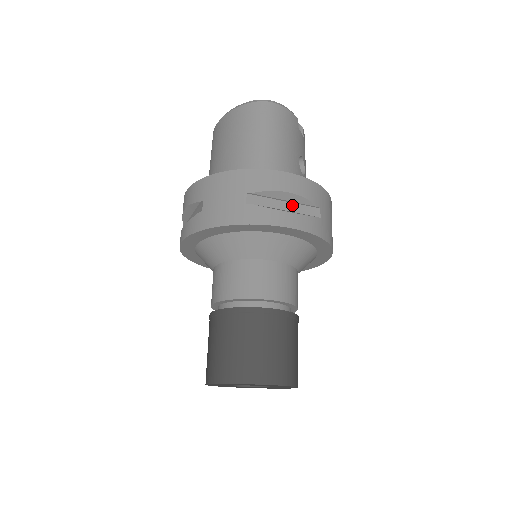
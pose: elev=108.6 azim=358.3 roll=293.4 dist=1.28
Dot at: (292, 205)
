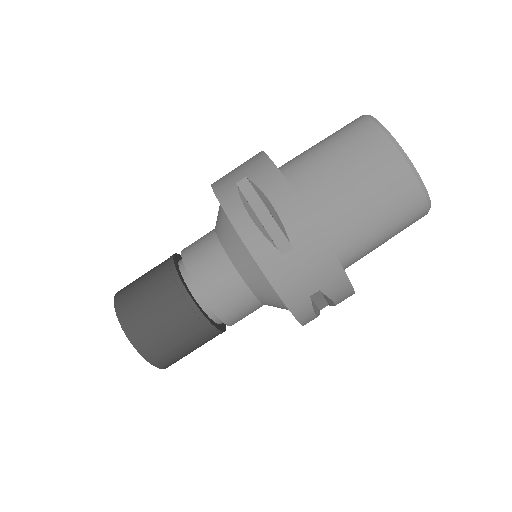
Dot at: (323, 301)
